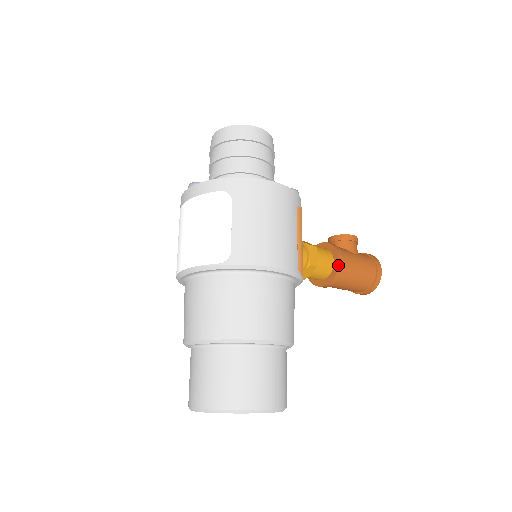
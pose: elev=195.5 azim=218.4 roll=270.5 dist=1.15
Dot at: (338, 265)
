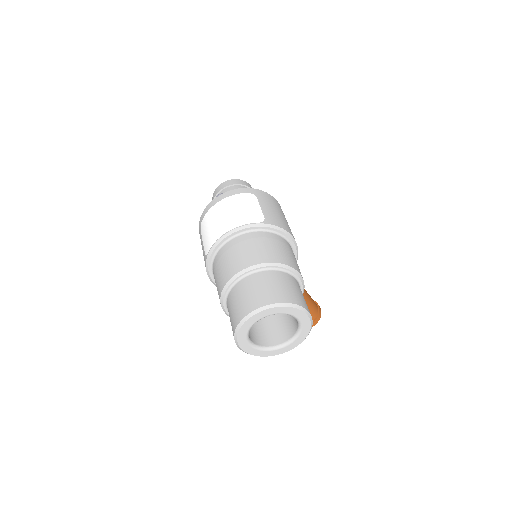
Dot at: occluded
